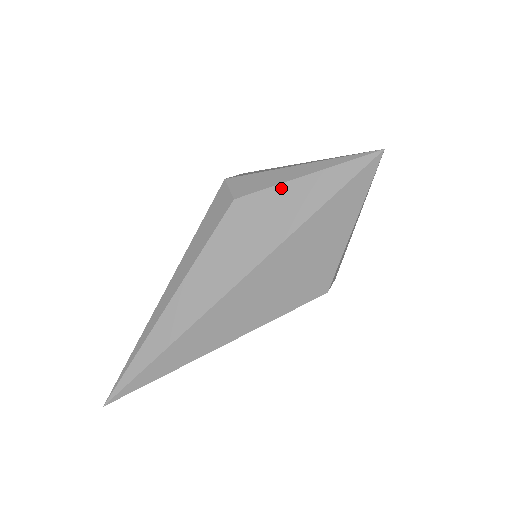
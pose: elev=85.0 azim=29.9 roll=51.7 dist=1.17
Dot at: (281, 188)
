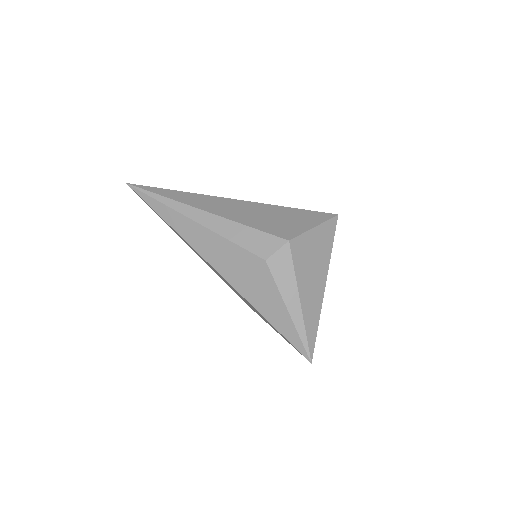
Dot at: (278, 295)
